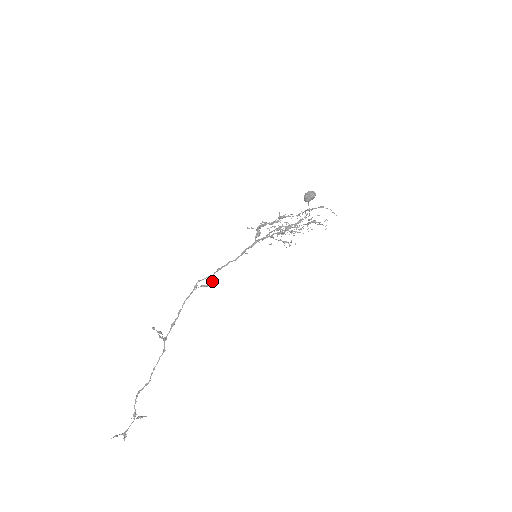
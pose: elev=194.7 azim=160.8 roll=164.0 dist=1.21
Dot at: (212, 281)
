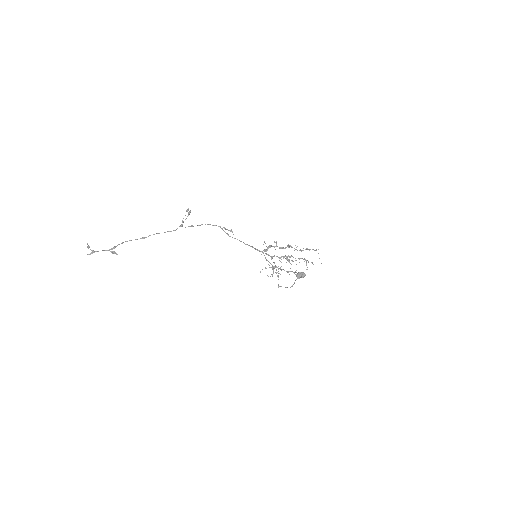
Dot at: occluded
